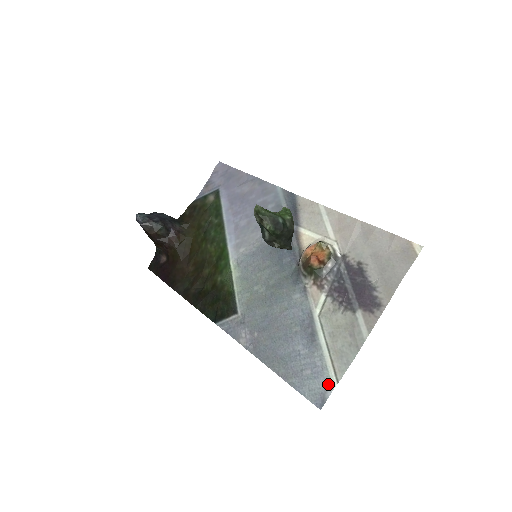
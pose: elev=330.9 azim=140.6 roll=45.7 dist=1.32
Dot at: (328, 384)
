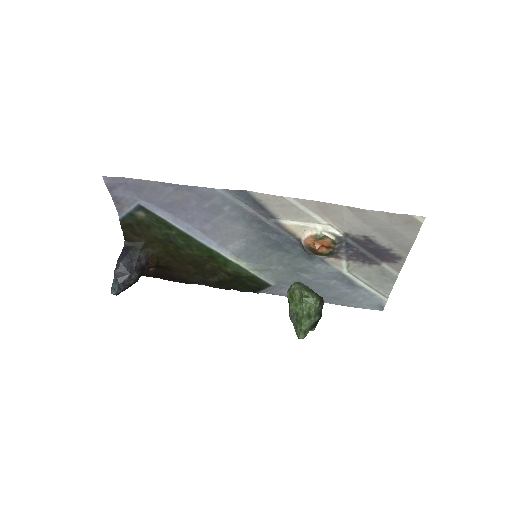
Dot at: (381, 301)
